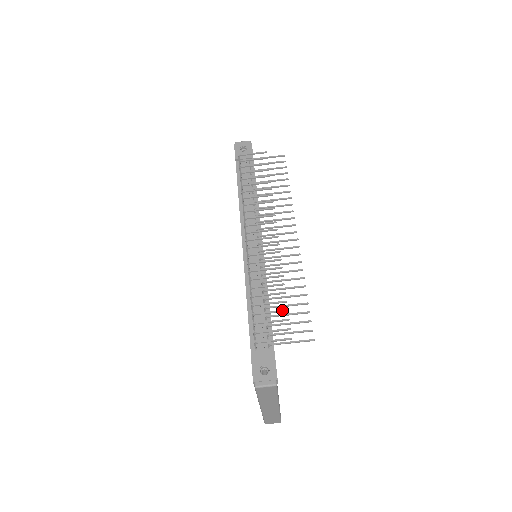
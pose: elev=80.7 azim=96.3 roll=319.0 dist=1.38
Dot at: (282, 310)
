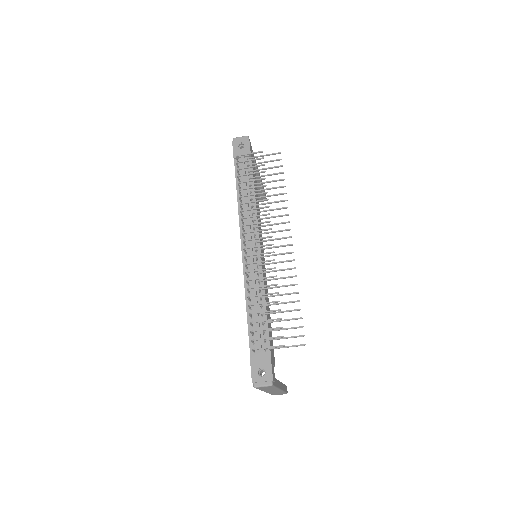
Dot at: occluded
